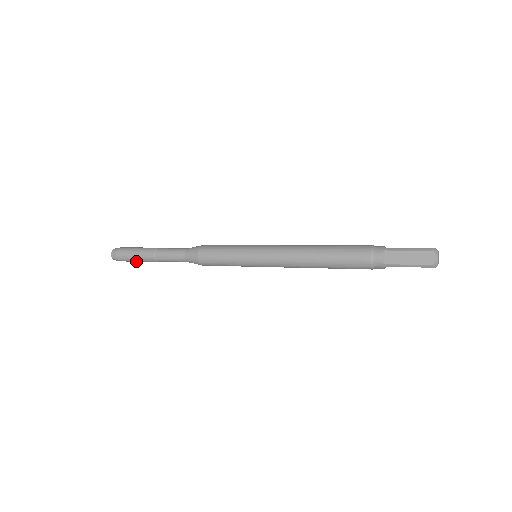
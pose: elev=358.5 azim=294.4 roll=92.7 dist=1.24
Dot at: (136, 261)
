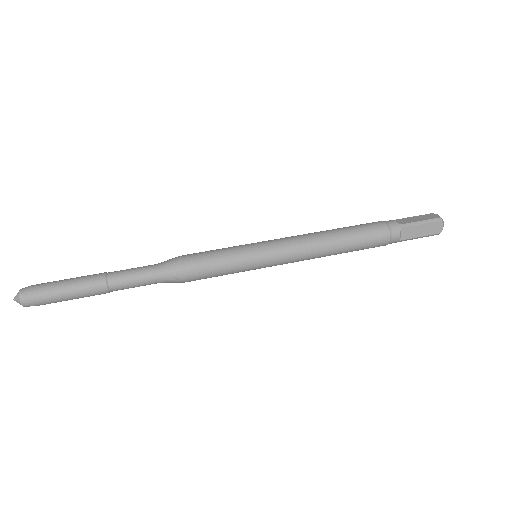
Dot at: (70, 299)
